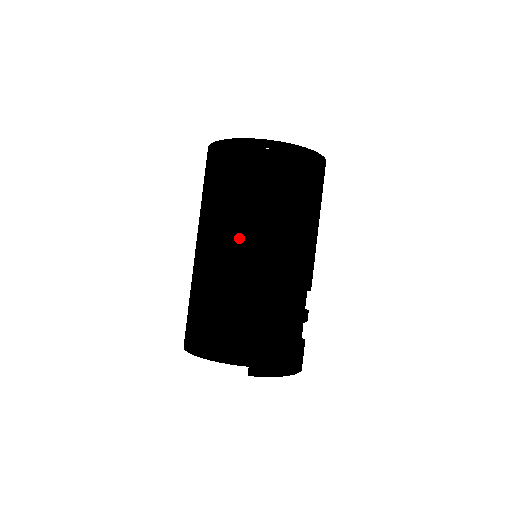
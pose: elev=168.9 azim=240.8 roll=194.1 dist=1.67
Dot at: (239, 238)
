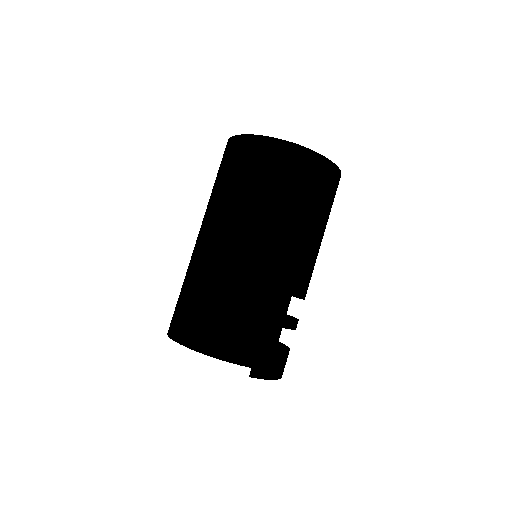
Dot at: (265, 239)
